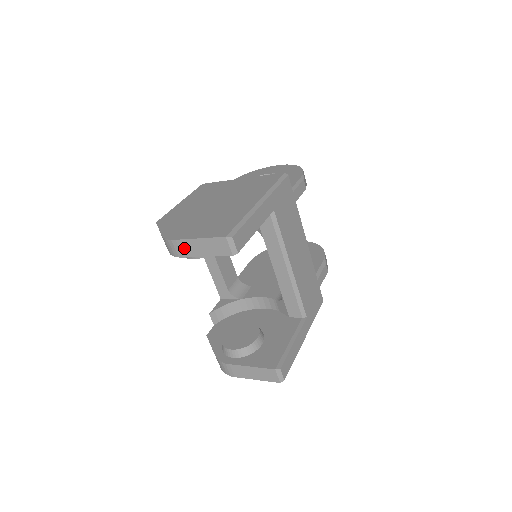
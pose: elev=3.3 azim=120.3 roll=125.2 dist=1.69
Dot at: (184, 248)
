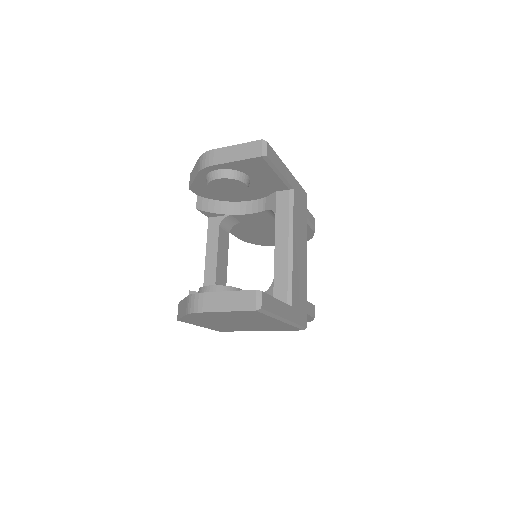
Dot at: (218, 156)
